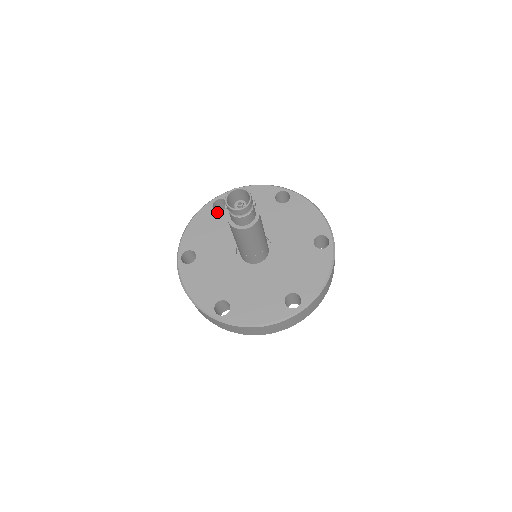
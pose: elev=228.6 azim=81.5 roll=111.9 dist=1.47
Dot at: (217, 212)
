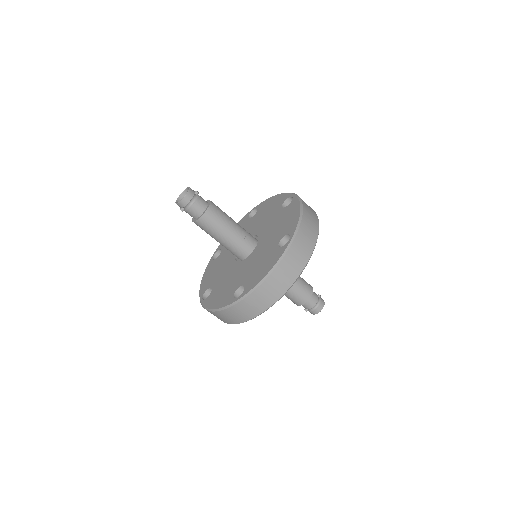
Dot at: (216, 259)
